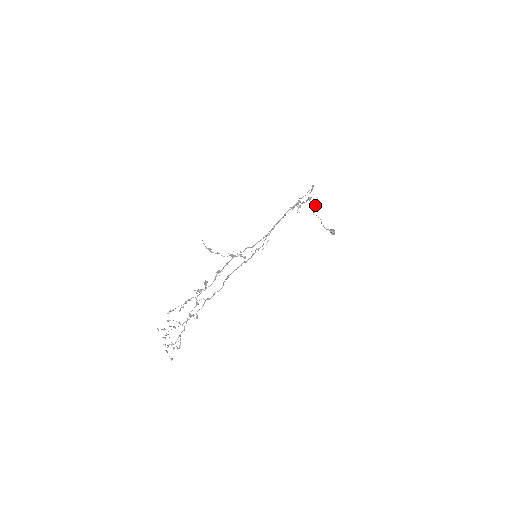
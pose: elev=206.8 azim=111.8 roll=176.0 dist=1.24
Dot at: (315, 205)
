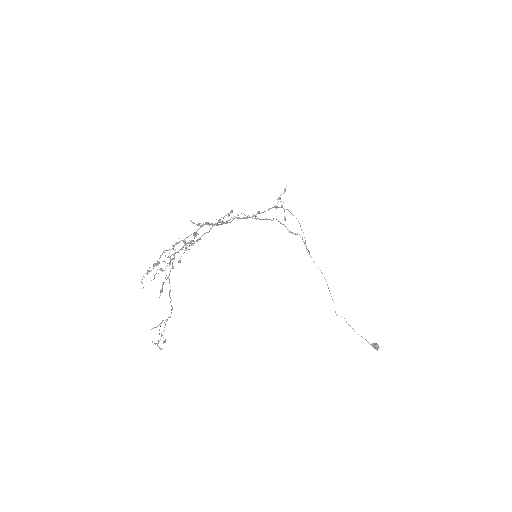
Dot at: occluded
